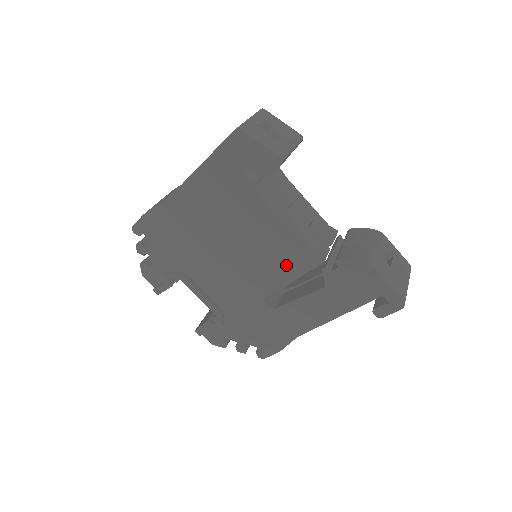
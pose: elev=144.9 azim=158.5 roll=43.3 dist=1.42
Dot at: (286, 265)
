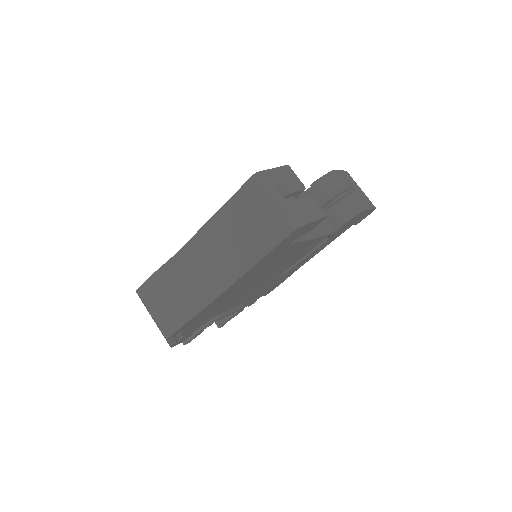
Dot at: (305, 252)
